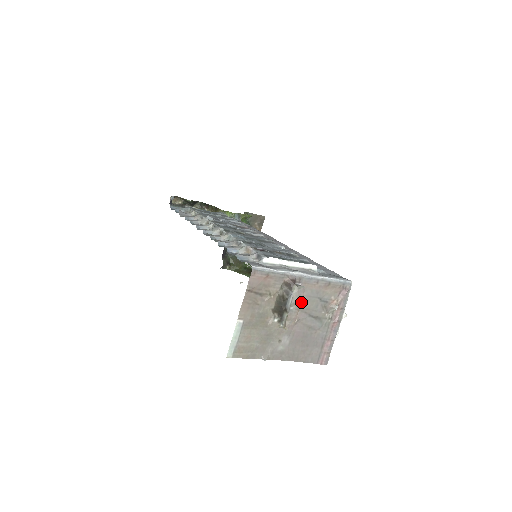
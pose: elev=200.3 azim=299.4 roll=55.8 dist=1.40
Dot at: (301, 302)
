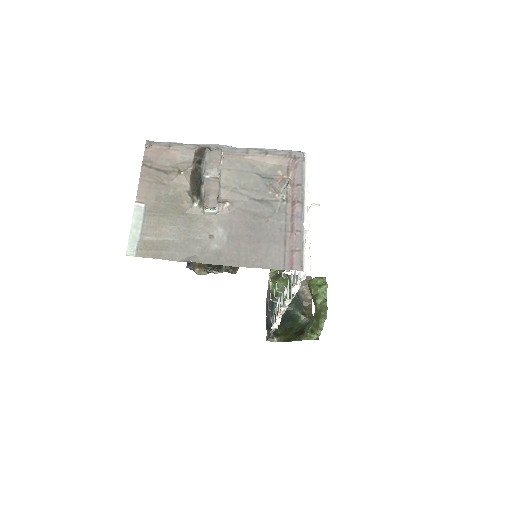
Dot at: (229, 179)
